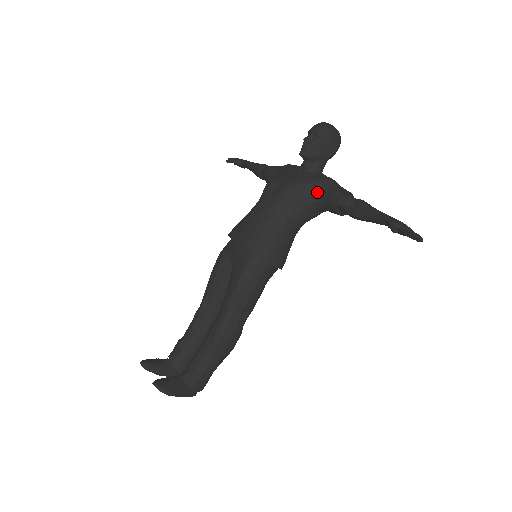
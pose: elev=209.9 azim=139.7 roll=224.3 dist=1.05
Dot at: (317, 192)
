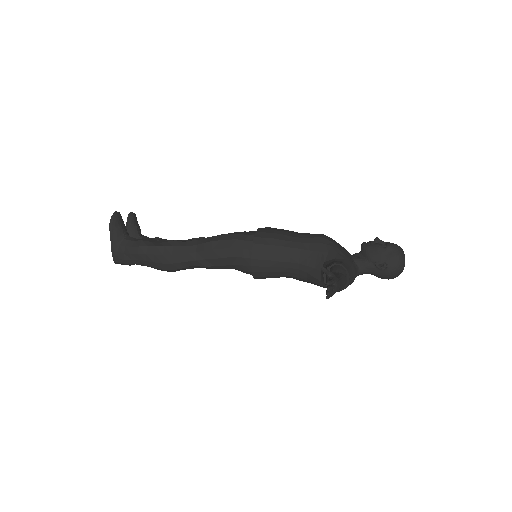
Dot at: (335, 258)
